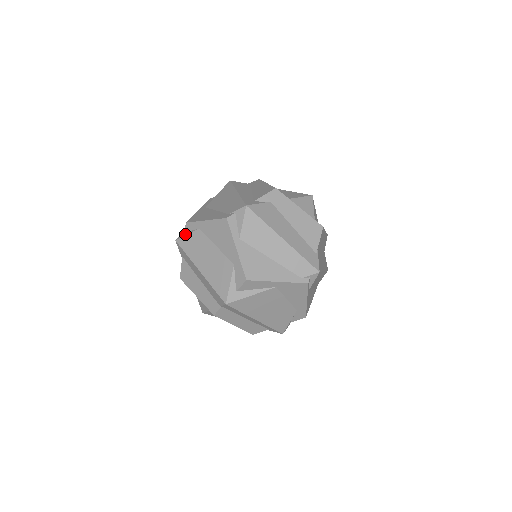
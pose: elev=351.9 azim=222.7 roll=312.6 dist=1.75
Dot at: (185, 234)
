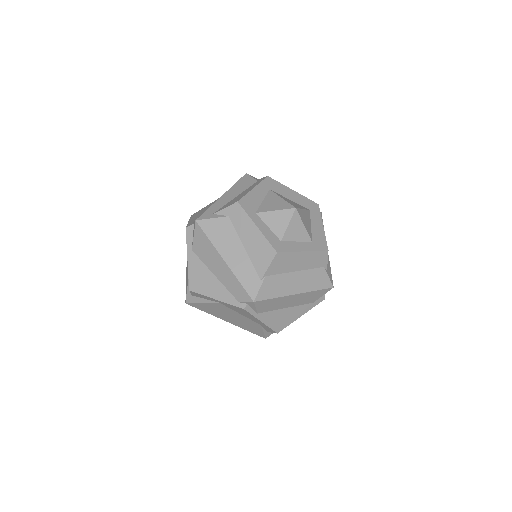
Dot at: occluded
